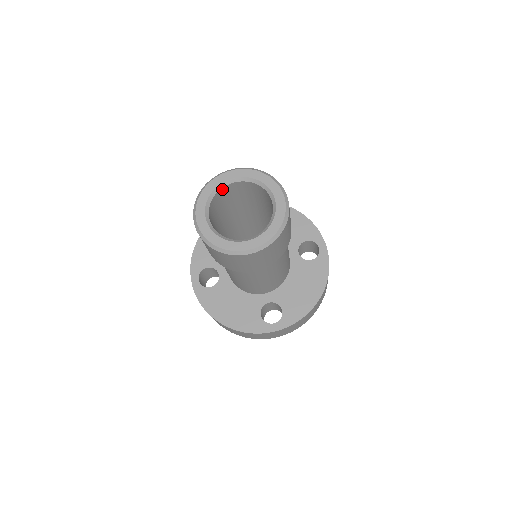
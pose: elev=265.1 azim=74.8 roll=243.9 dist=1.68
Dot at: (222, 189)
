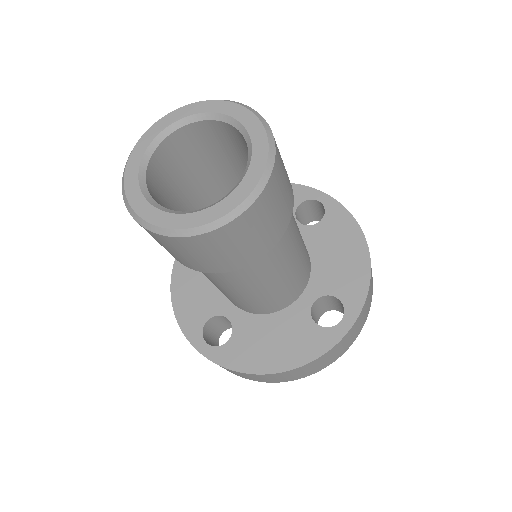
Dot at: (213, 122)
